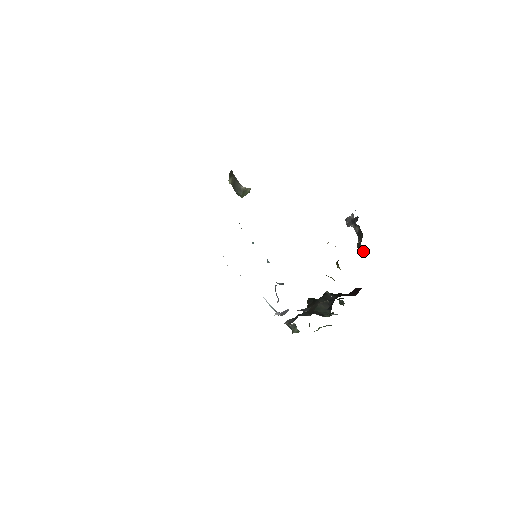
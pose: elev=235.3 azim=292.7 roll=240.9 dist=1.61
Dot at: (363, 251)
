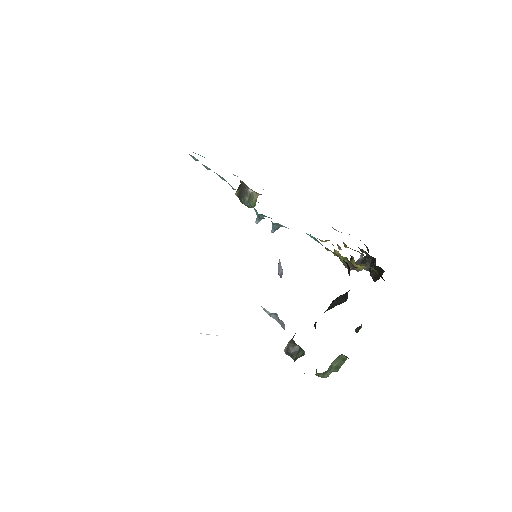
Dot at: occluded
